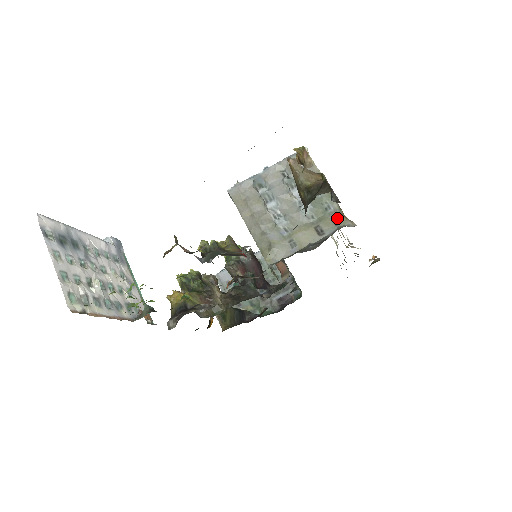
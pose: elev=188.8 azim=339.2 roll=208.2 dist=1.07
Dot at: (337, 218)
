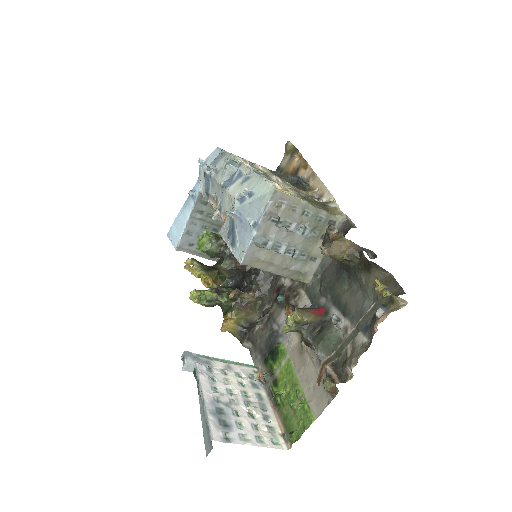
Dot at: (331, 221)
